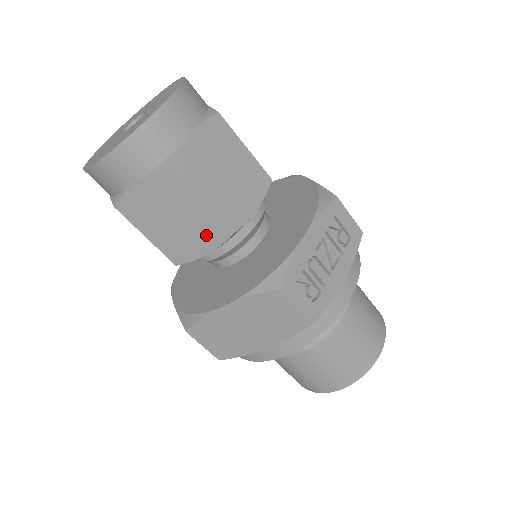
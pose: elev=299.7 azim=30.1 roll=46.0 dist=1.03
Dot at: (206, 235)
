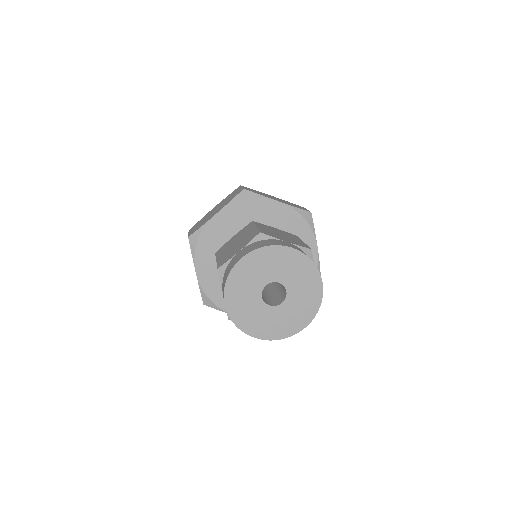
Dot at: occluded
